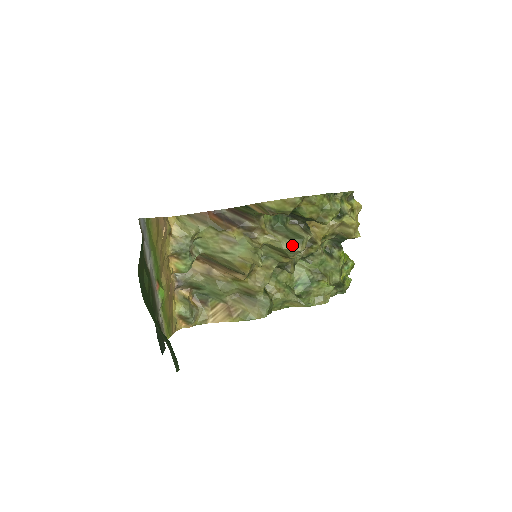
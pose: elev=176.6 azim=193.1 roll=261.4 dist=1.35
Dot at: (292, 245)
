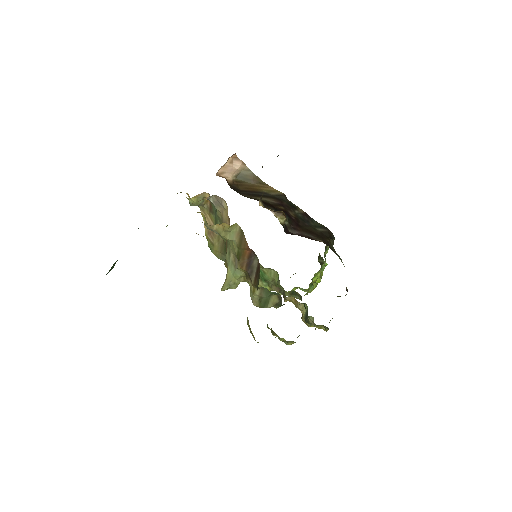
Dot at: (256, 301)
